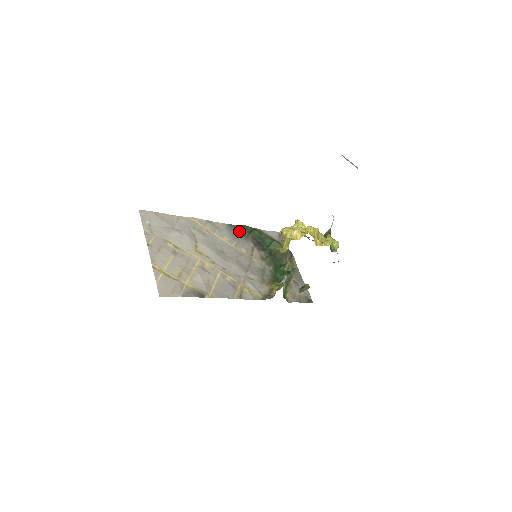
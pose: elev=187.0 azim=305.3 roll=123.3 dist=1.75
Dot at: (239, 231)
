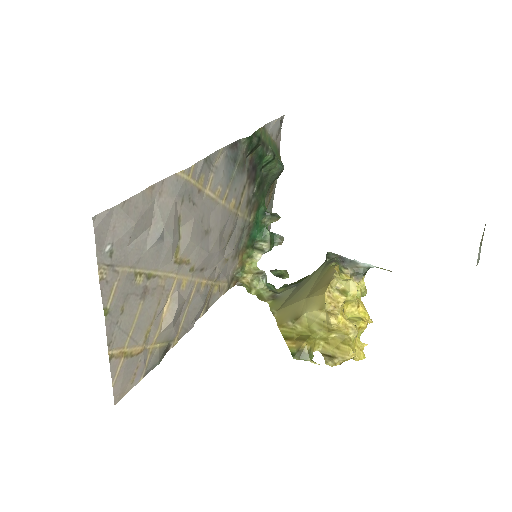
Dot at: (239, 154)
